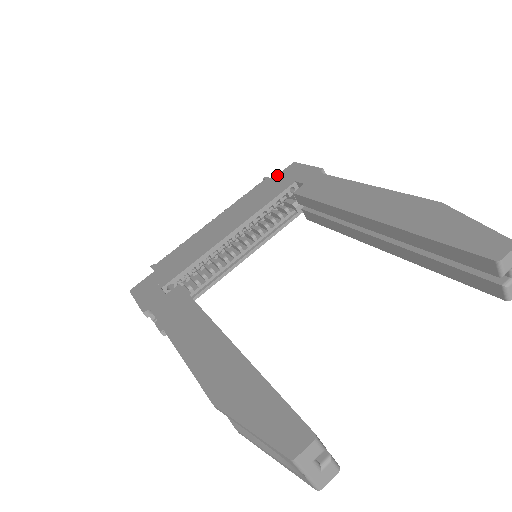
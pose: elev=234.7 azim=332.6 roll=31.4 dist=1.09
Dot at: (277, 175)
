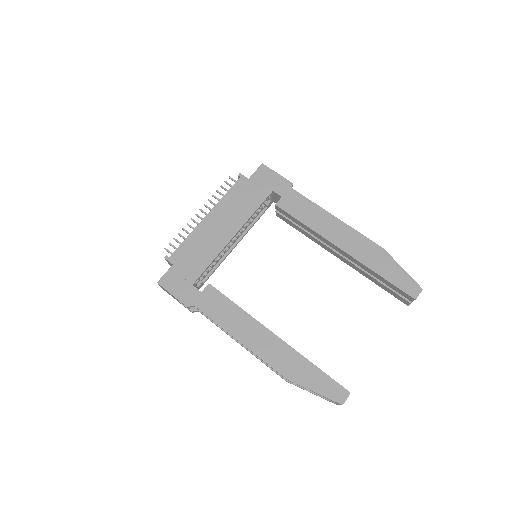
Dot at: (252, 176)
